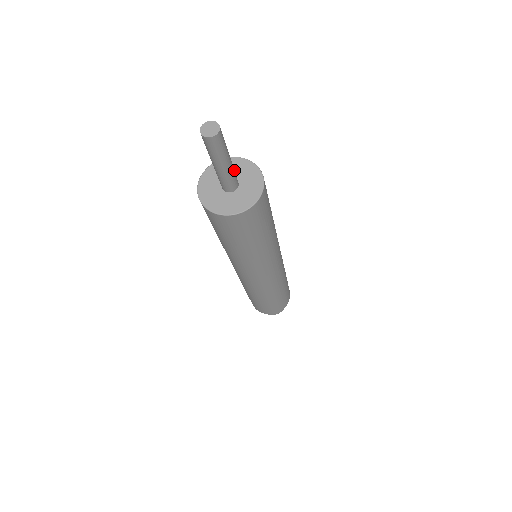
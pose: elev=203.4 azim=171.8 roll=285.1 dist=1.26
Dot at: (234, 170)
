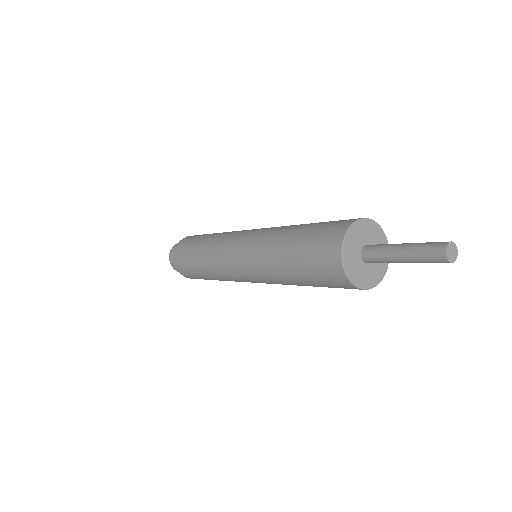
Dot at: occluded
